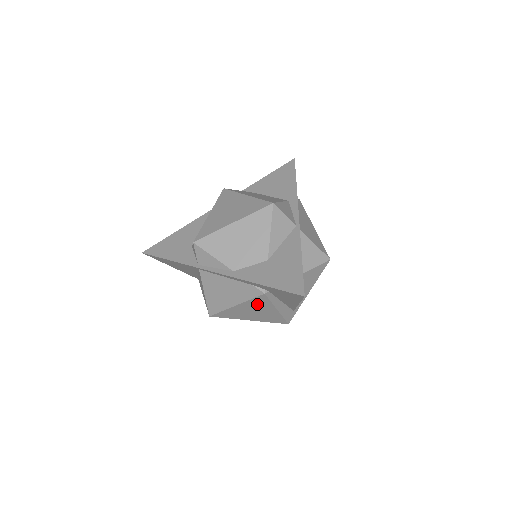
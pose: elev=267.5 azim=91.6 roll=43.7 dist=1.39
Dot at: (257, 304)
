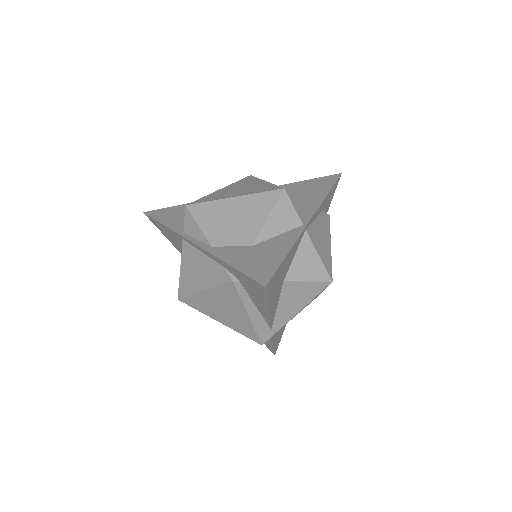
Dot at: (226, 297)
